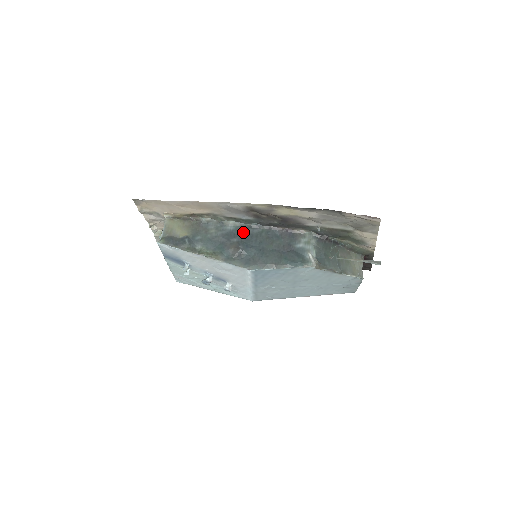
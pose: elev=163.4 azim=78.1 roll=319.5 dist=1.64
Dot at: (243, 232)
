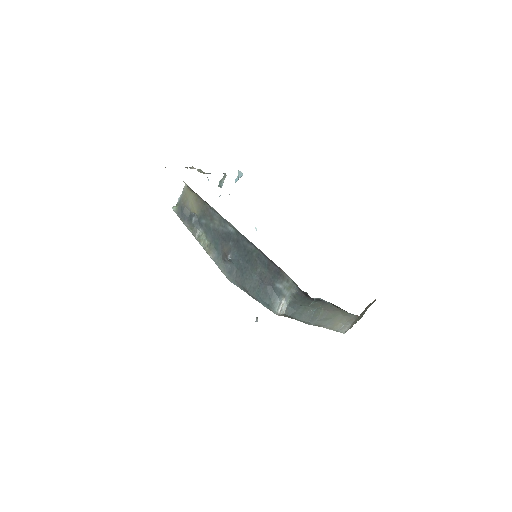
Dot at: (239, 240)
